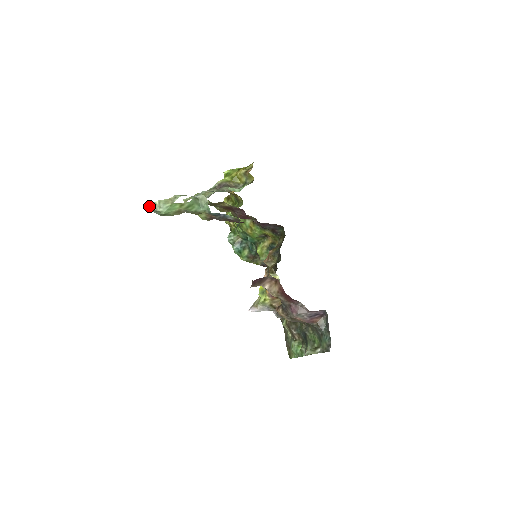
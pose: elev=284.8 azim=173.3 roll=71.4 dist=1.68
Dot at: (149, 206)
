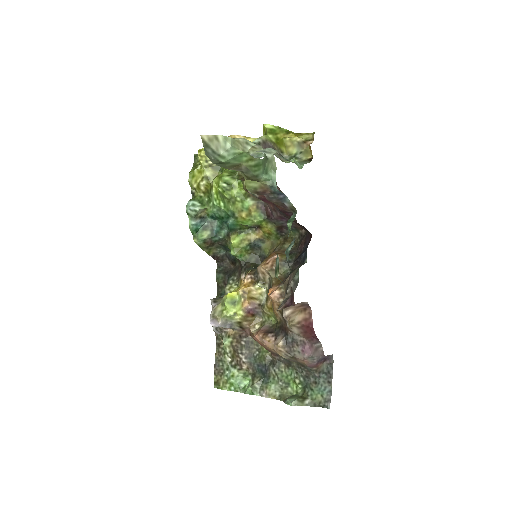
Dot at: (207, 138)
